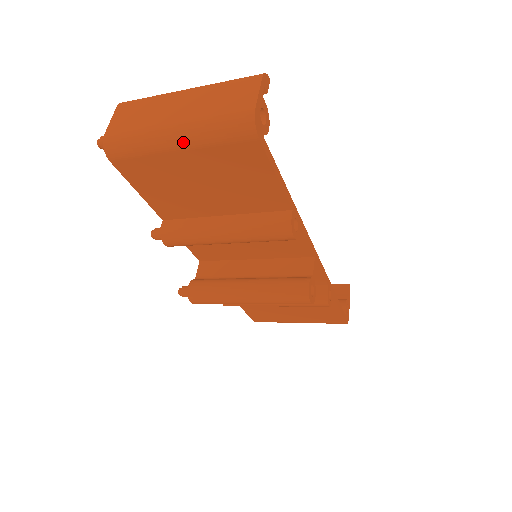
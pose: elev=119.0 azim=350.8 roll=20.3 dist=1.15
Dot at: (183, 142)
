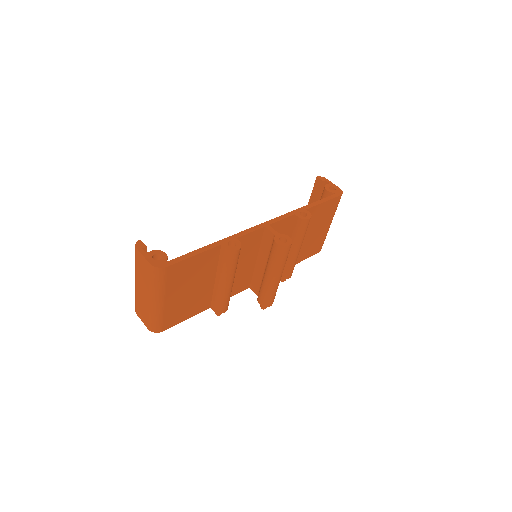
Dot at: (160, 299)
